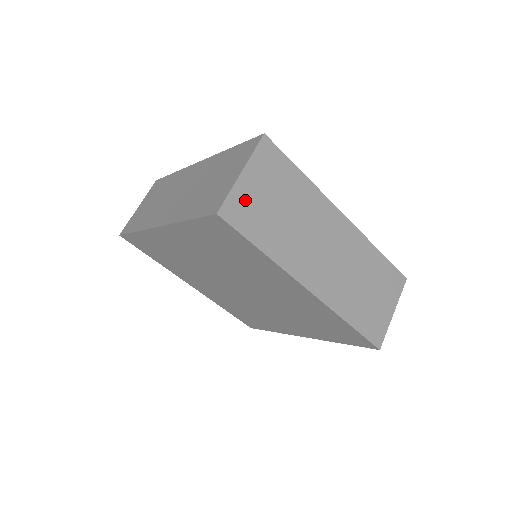
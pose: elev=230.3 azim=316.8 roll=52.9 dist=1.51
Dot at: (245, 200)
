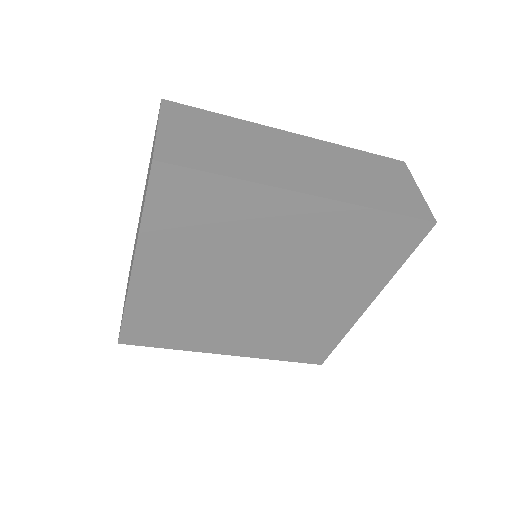
Dot at: (177, 144)
